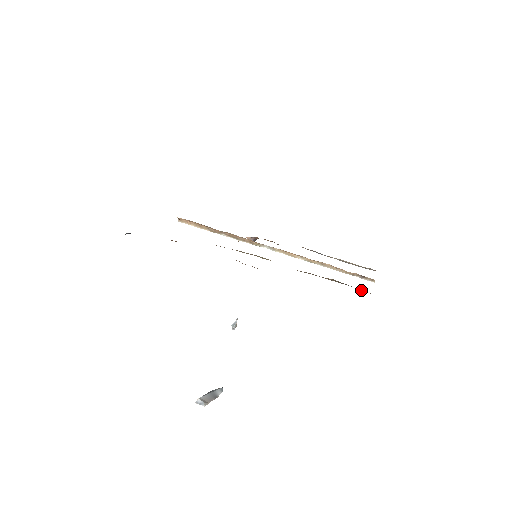
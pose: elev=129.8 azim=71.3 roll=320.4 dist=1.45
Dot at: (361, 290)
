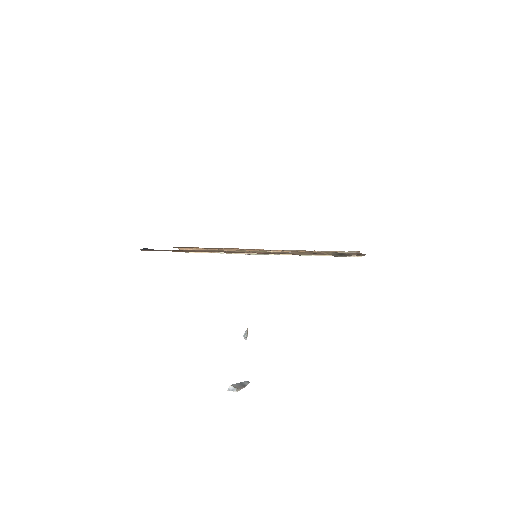
Dot at: occluded
